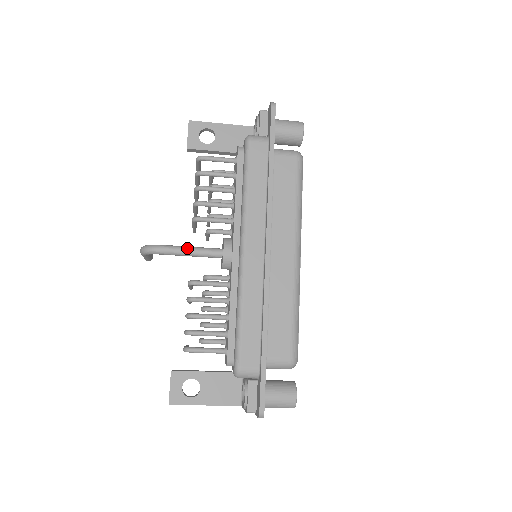
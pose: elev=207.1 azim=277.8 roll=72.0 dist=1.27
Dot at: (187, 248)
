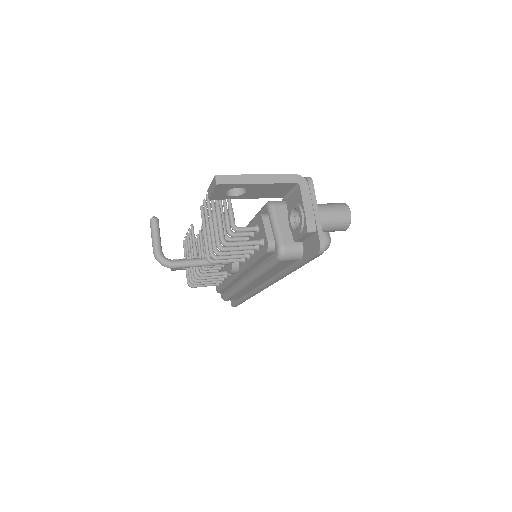
Dot at: (199, 266)
